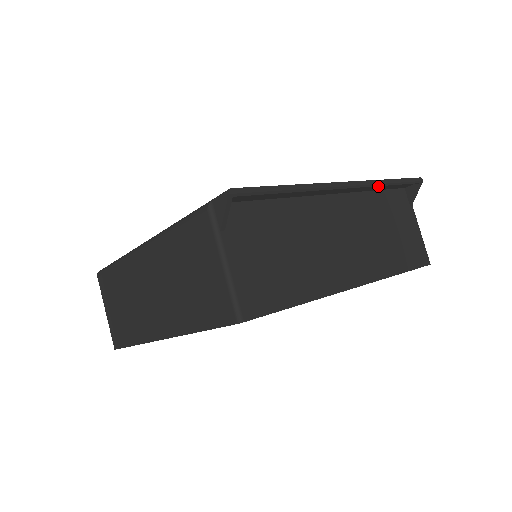
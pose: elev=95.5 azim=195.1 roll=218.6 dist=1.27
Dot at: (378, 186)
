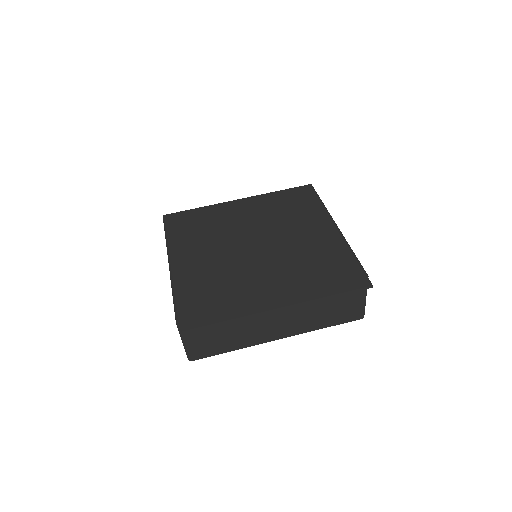
Dot at: (315, 300)
